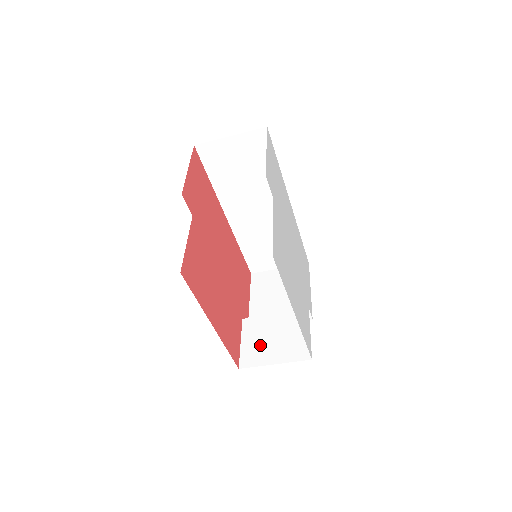
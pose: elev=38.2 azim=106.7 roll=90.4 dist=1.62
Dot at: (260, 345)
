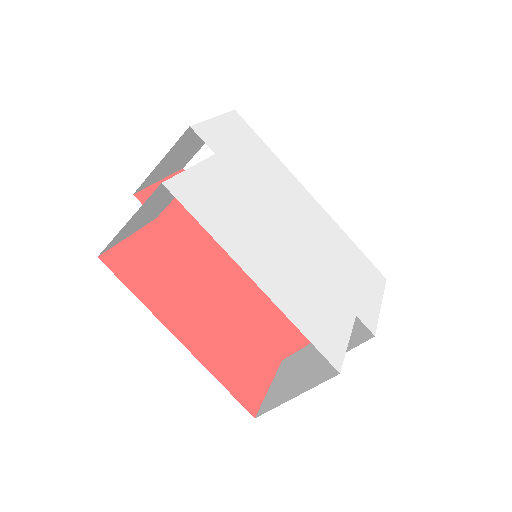
Dot at: (287, 381)
